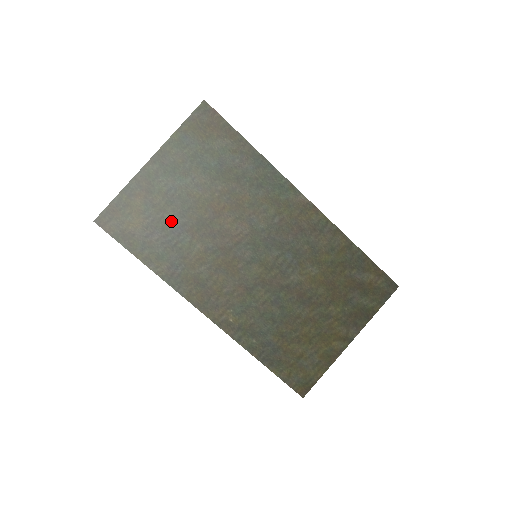
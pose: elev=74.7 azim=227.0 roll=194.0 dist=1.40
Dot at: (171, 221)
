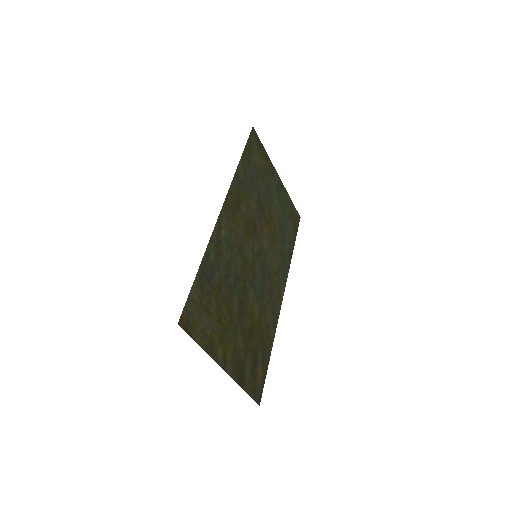
Dot at: (261, 186)
